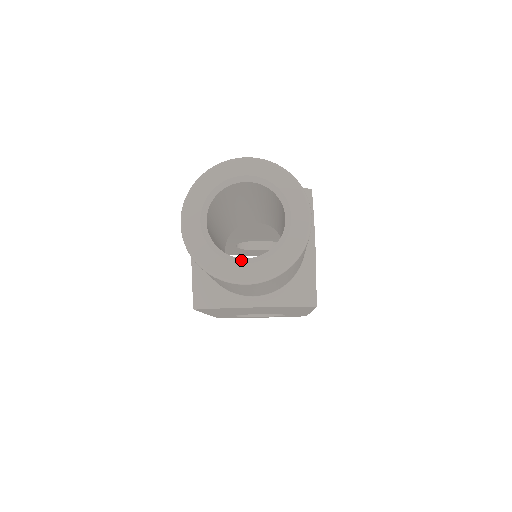
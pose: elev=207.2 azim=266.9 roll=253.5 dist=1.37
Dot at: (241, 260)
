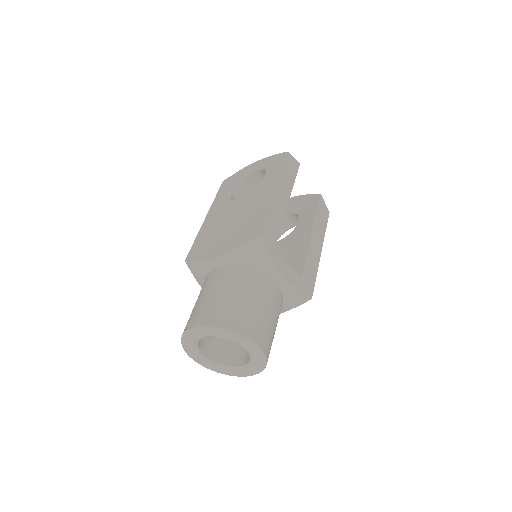
Dot at: (237, 368)
